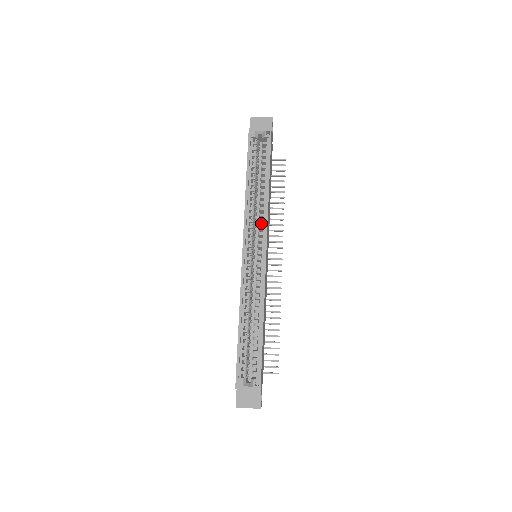
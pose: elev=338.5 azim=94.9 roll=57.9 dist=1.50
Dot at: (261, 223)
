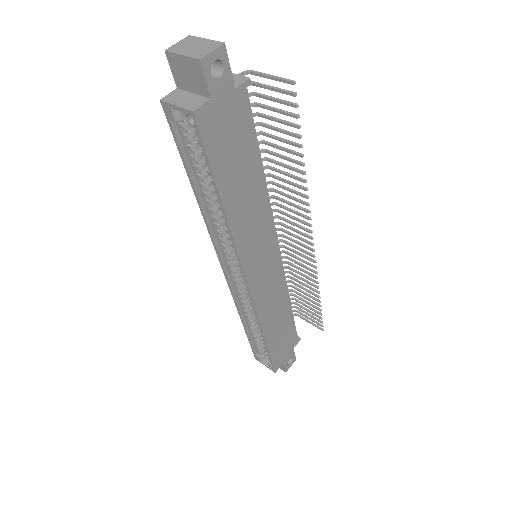
Dot at: occluded
